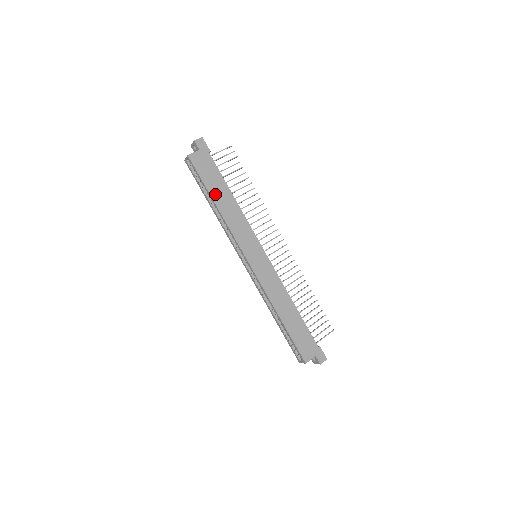
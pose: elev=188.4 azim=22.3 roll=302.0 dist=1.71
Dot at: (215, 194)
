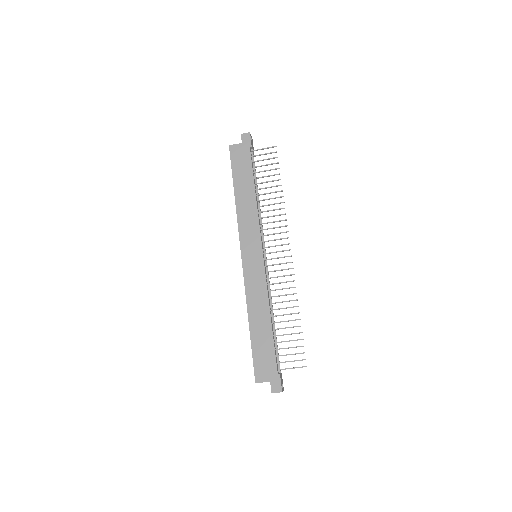
Dot at: (238, 185)
